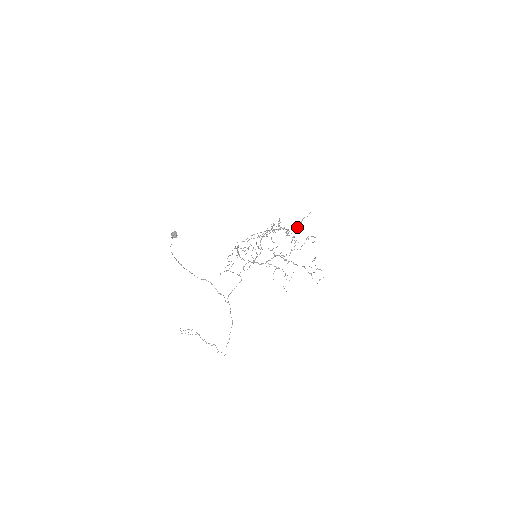
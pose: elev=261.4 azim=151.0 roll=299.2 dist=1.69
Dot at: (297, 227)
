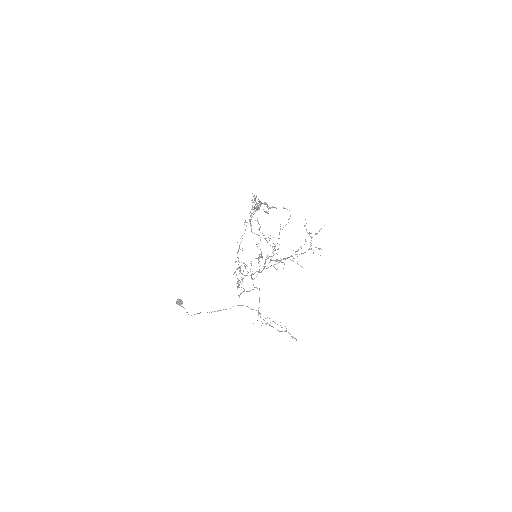
Dot at: occluded
